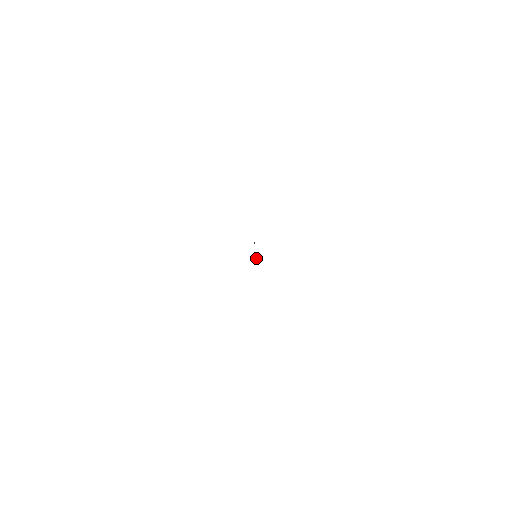
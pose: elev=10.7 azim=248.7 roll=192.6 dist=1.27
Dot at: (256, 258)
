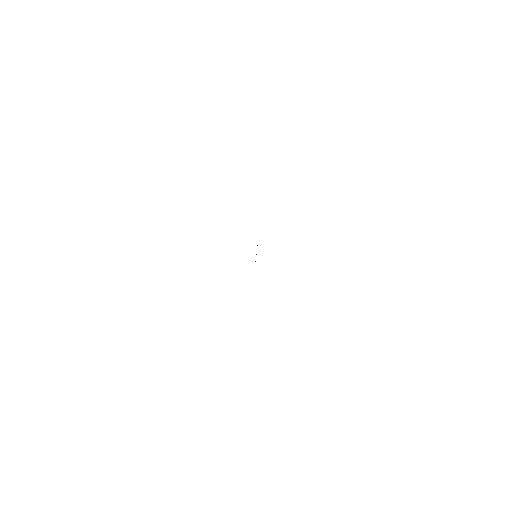
Dot at: occluded
